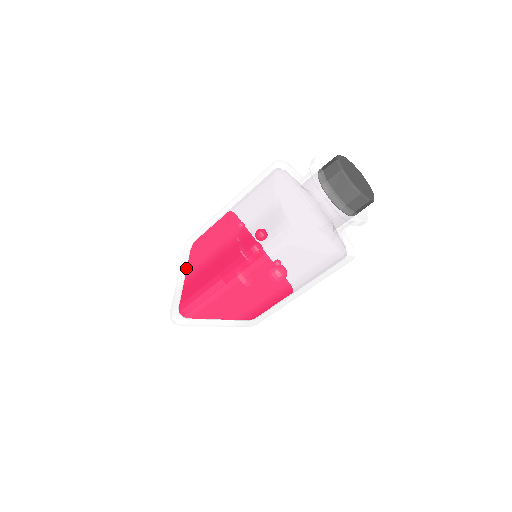
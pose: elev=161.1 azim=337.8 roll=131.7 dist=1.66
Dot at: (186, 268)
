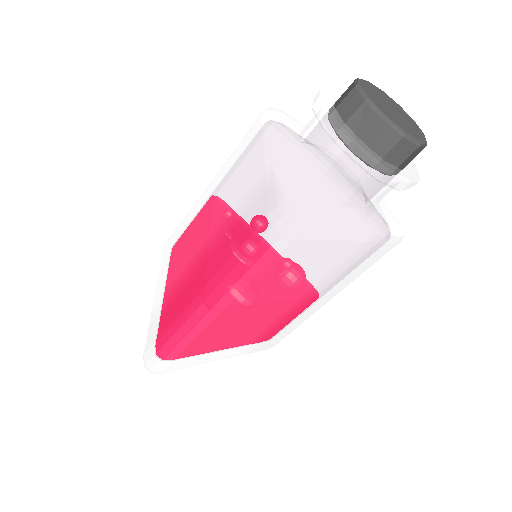
Dot at: (161, 286)
